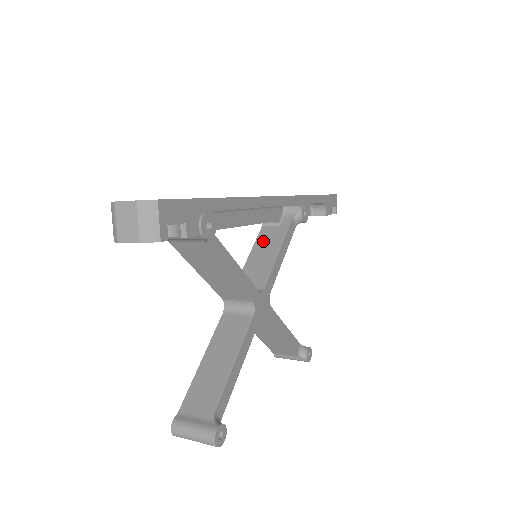
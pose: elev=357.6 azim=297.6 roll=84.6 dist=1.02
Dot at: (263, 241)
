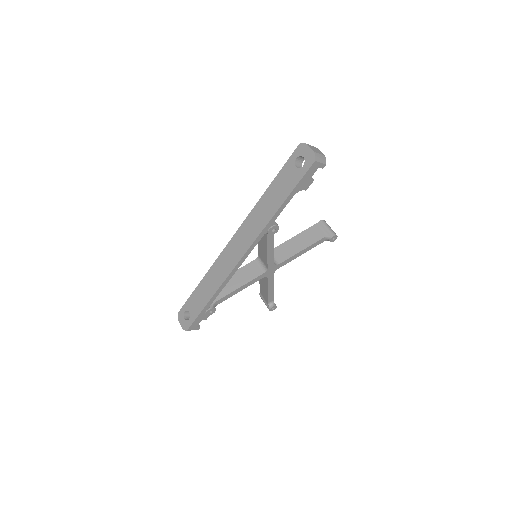
Dot at: occluded
